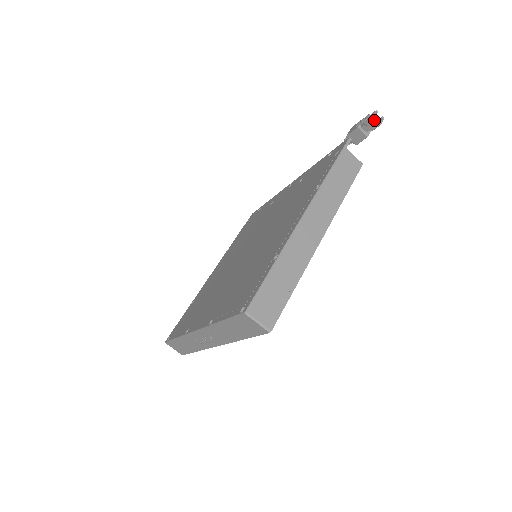
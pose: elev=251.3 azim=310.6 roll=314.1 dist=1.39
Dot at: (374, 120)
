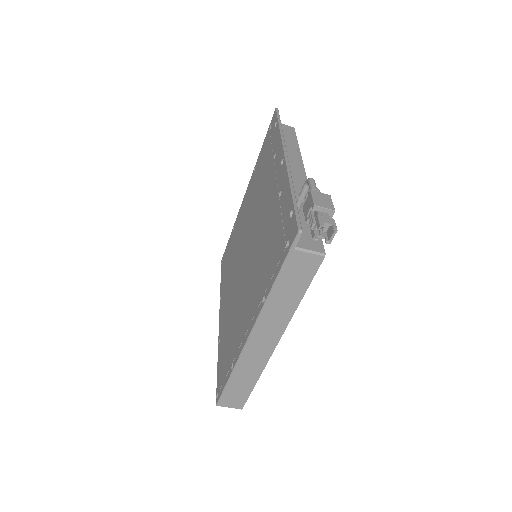
Dot at: (327, 221)
